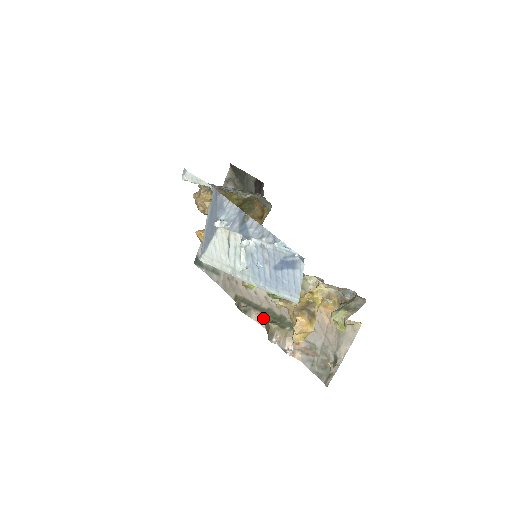
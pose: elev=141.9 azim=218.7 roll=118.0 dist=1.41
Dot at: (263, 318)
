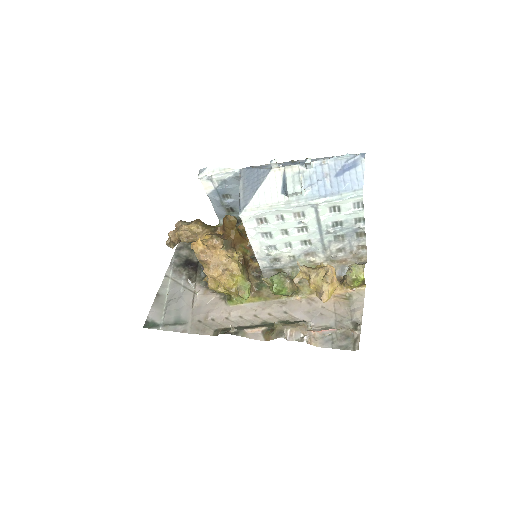
Dot at: (259, 333)
